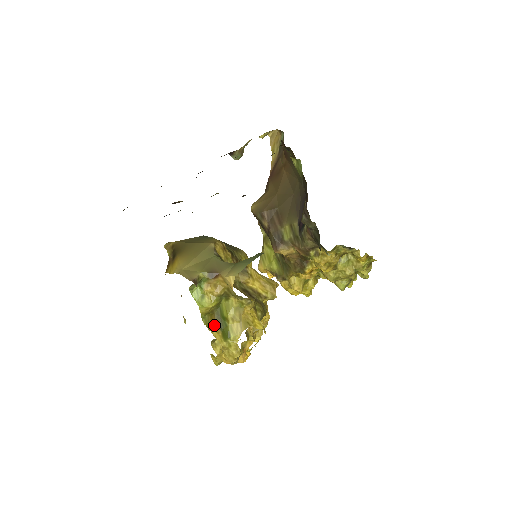
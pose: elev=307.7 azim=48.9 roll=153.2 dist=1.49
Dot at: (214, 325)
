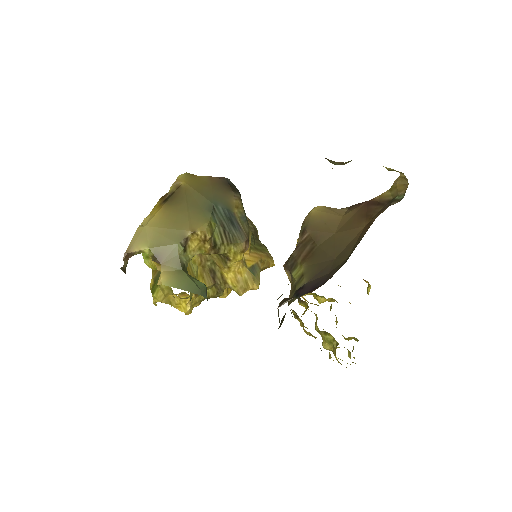
Dot at: (154, 273)
